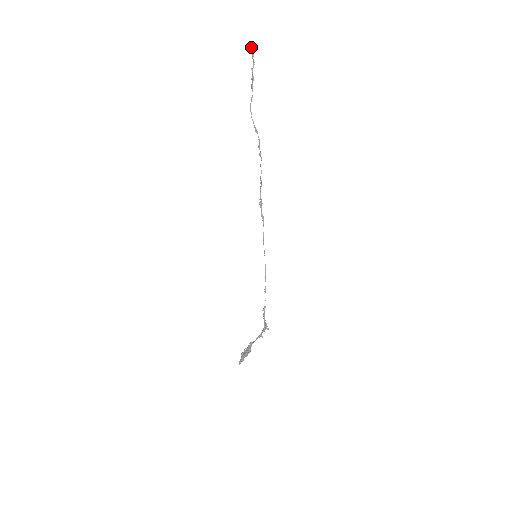
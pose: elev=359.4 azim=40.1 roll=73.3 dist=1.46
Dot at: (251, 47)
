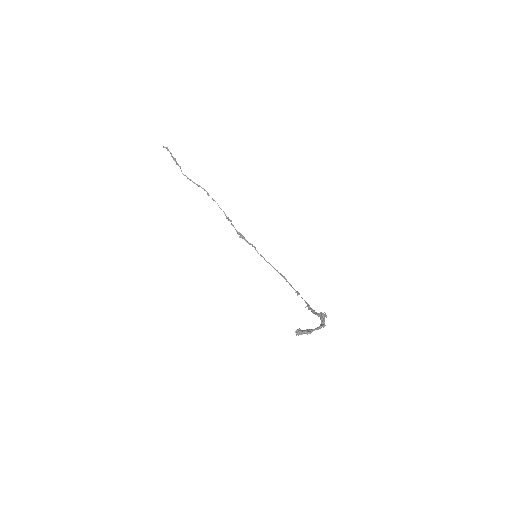
Dot at: (164, 147)
